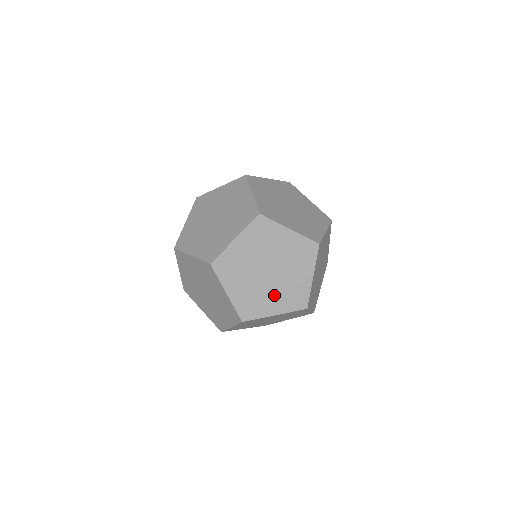
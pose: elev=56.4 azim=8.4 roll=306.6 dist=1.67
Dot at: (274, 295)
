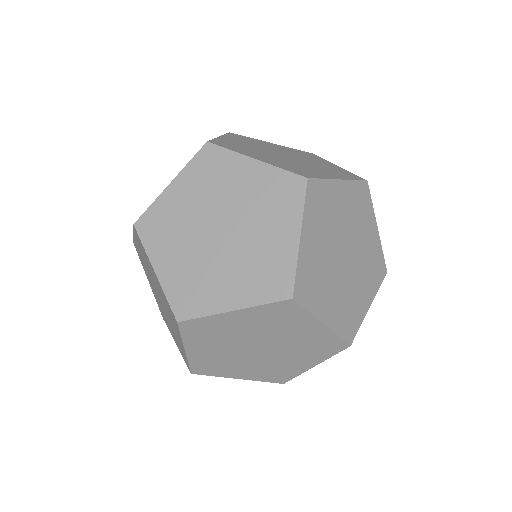
Dot at: (292, 357)
